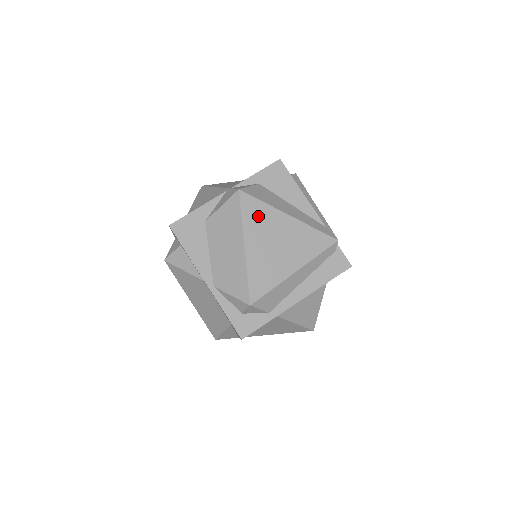
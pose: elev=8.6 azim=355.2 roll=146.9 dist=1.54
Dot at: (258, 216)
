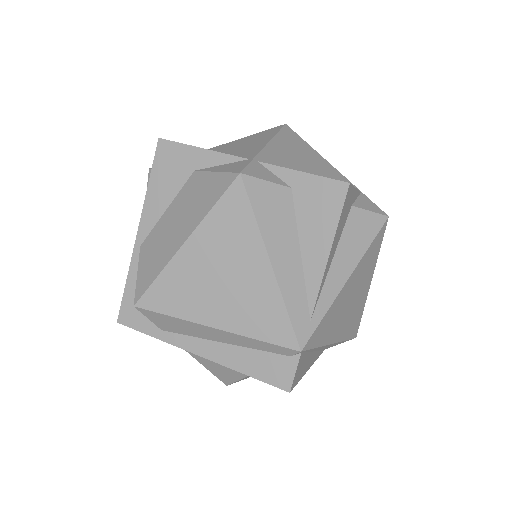
Dot at: (232, 226)
